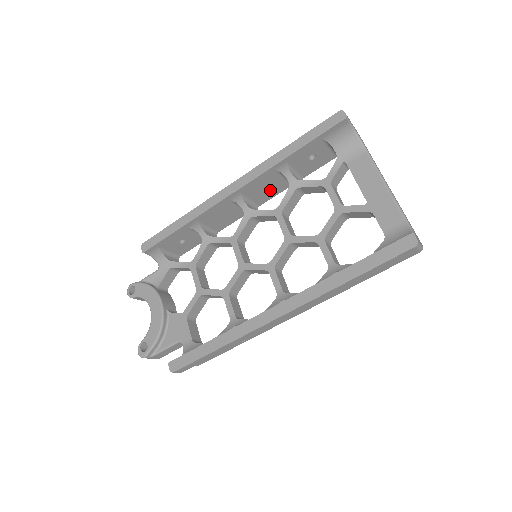
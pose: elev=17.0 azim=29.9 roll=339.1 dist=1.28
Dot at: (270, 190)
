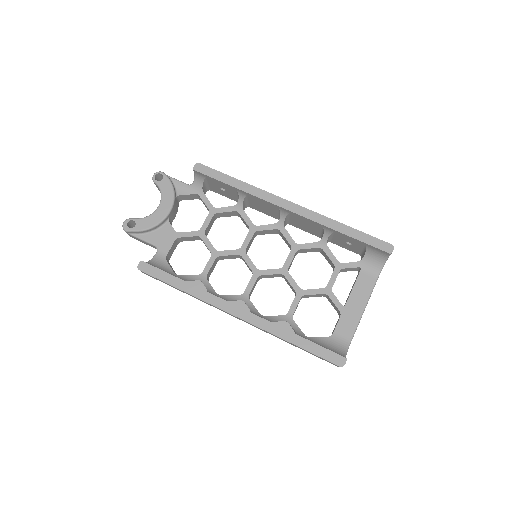
Dot at: (306, 227)
